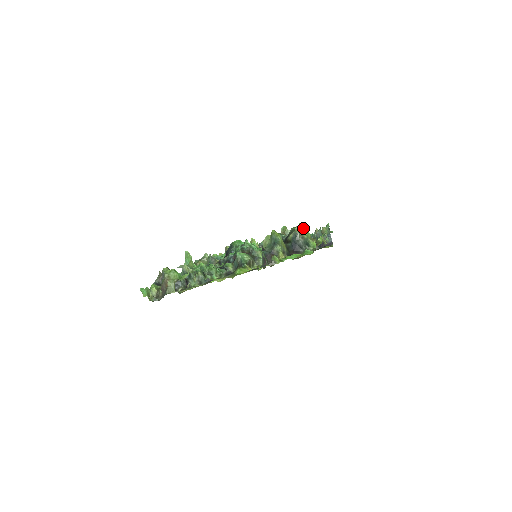
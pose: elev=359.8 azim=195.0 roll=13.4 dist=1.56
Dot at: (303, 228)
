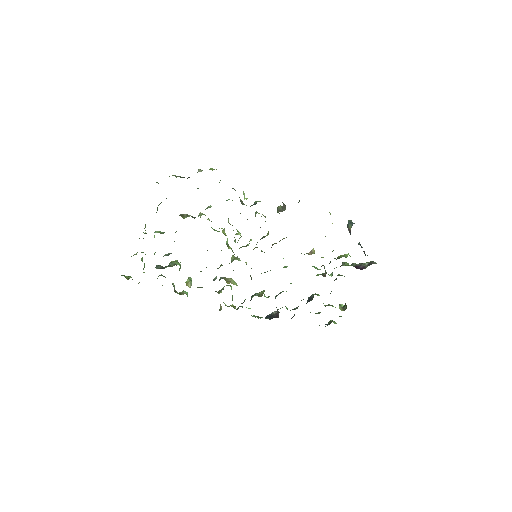
Dot at: occluded
